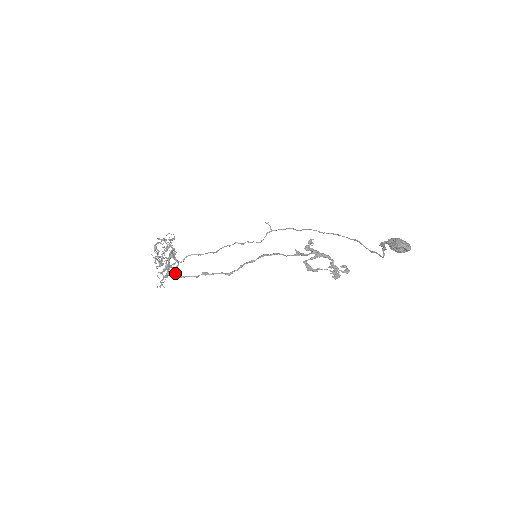
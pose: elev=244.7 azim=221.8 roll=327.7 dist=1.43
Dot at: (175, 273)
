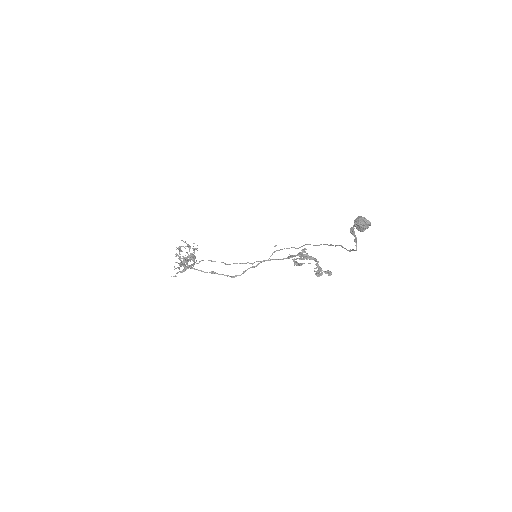
Dot at: (188, 265)
